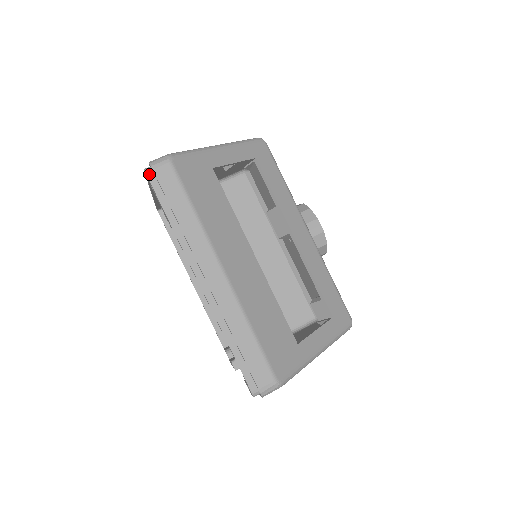
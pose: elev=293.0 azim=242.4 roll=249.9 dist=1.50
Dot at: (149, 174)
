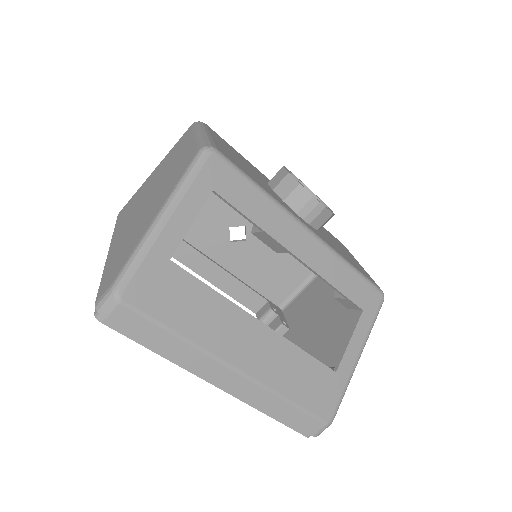
Dot at: (104, 321)
